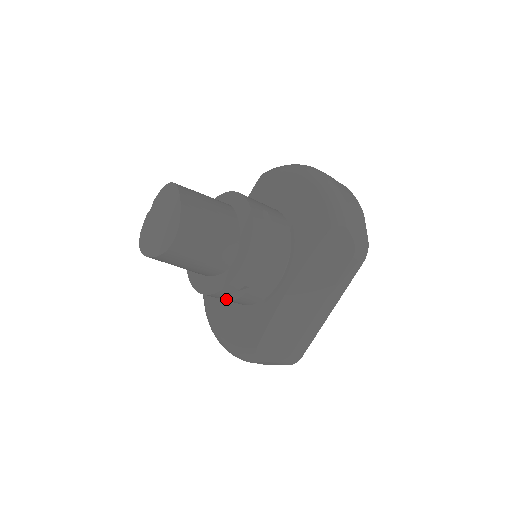
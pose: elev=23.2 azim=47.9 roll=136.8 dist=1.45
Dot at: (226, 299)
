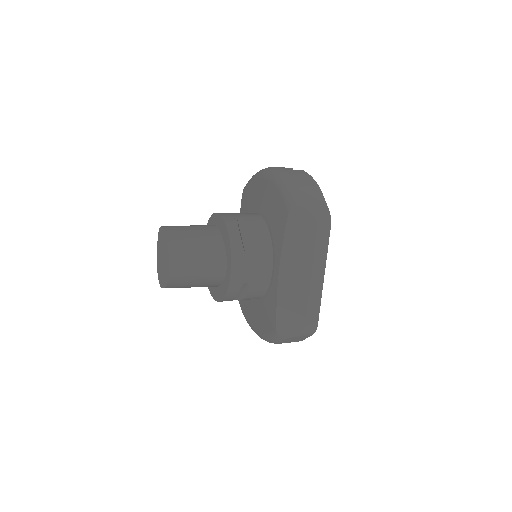
Dot at: (240, 299)
